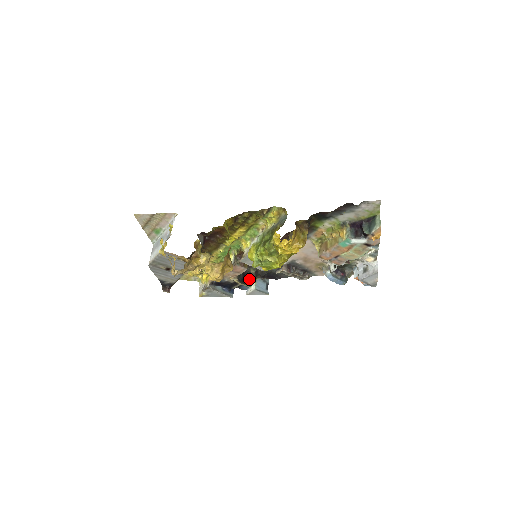
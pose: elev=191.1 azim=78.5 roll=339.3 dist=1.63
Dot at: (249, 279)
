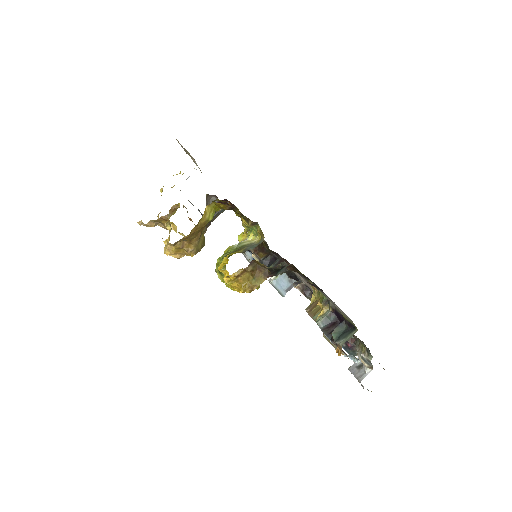
Dot at: occluded
